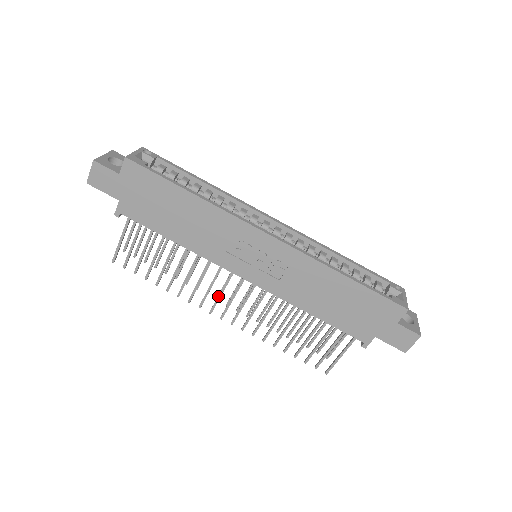
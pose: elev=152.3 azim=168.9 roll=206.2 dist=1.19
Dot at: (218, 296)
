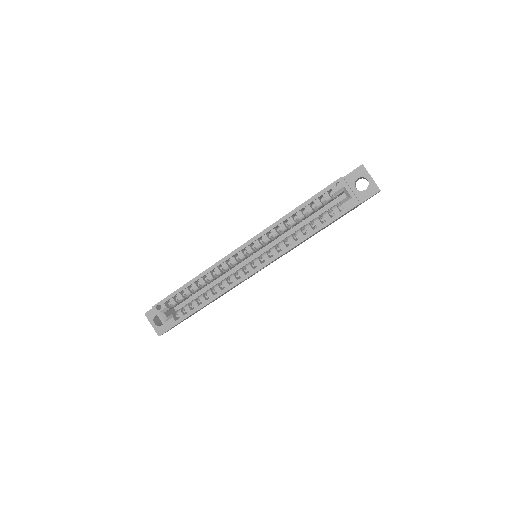
Dot at: occluded
